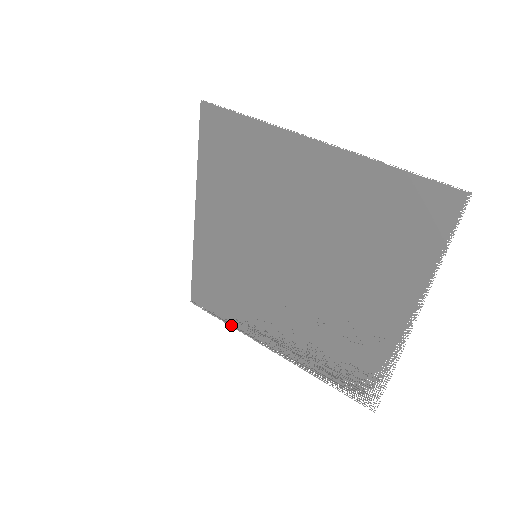
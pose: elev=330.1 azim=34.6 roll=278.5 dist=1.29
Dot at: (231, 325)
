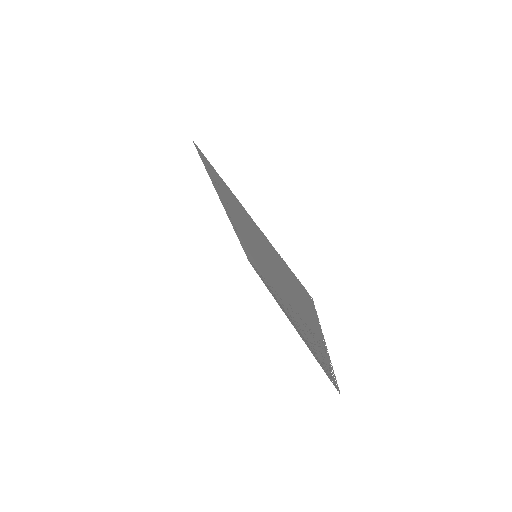
Dot at: (268, 289)
